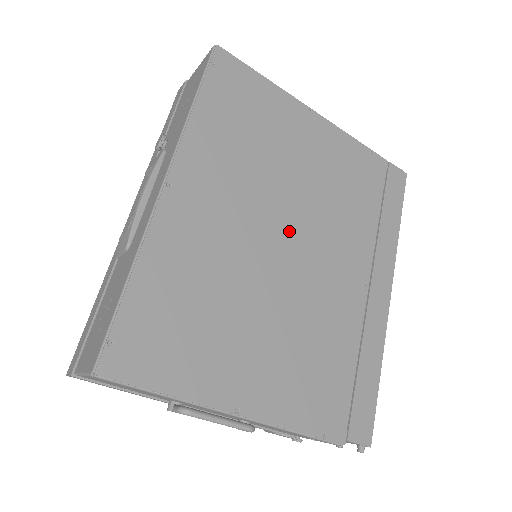
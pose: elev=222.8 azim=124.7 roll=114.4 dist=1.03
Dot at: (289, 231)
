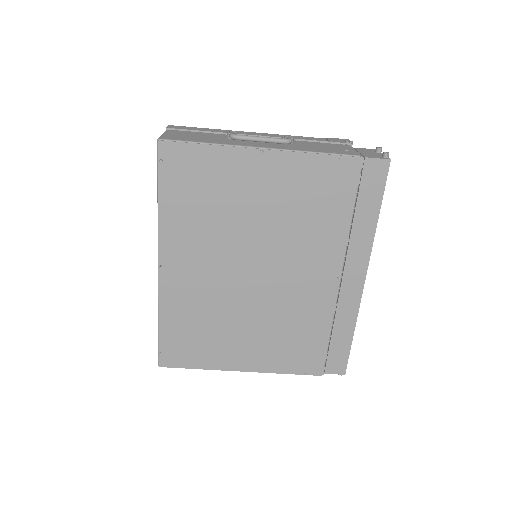
Dot at: (258, 264)
